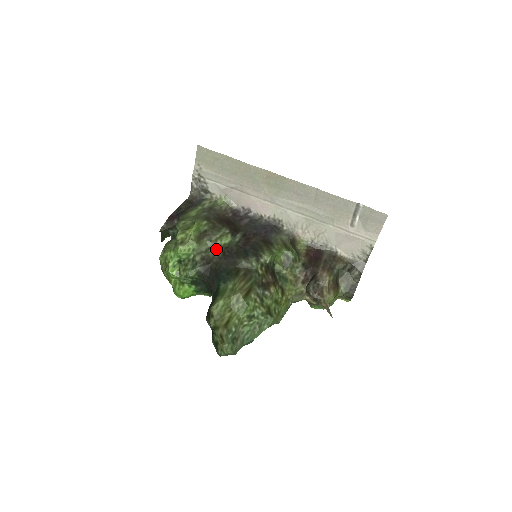
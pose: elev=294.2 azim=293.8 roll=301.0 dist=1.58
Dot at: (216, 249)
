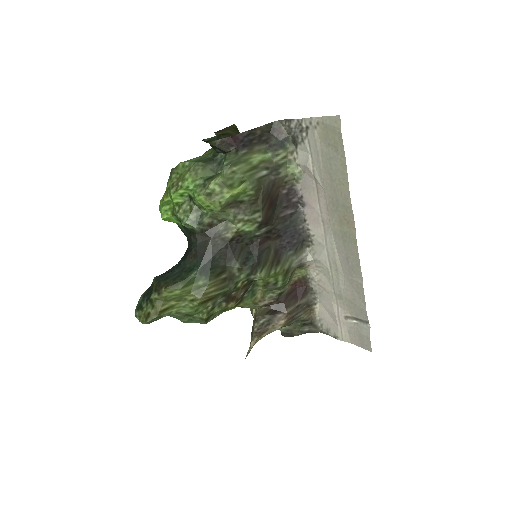
Dot at: (230, 229)
